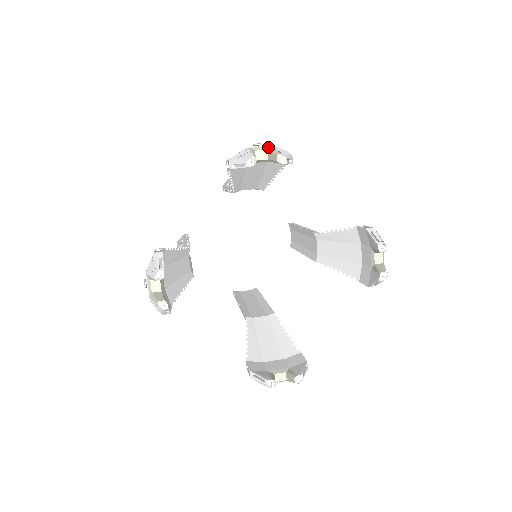
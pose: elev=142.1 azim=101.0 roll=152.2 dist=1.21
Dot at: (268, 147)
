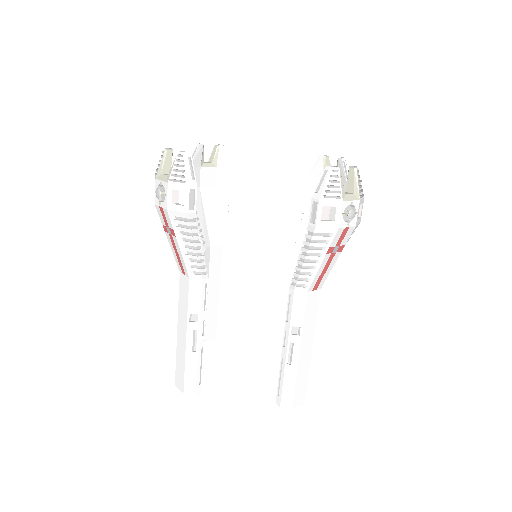
Dot at: occluded
